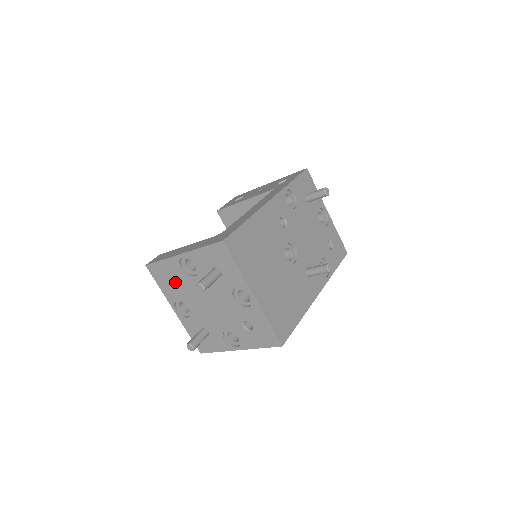
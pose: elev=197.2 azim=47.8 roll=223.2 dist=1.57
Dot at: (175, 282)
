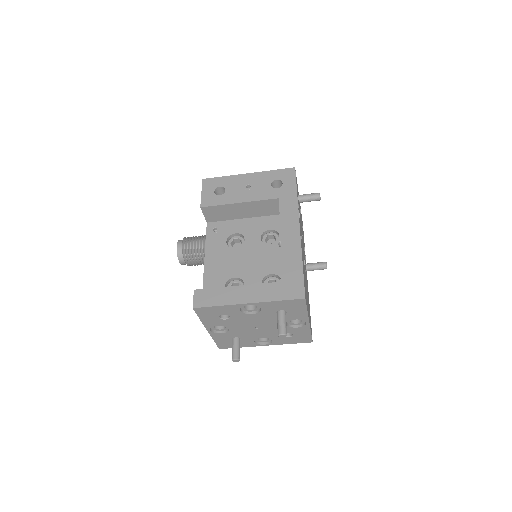
Dot at: occluded
